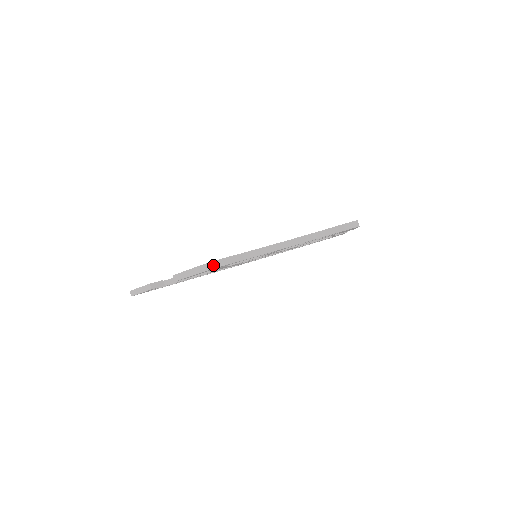
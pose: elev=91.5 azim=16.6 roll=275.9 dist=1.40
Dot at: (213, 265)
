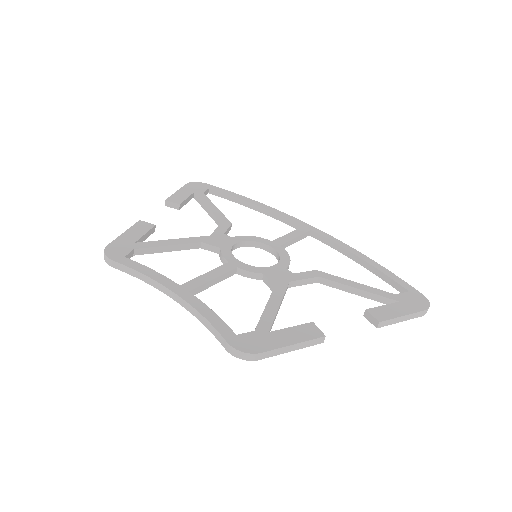
Dot at: (104, 256)
